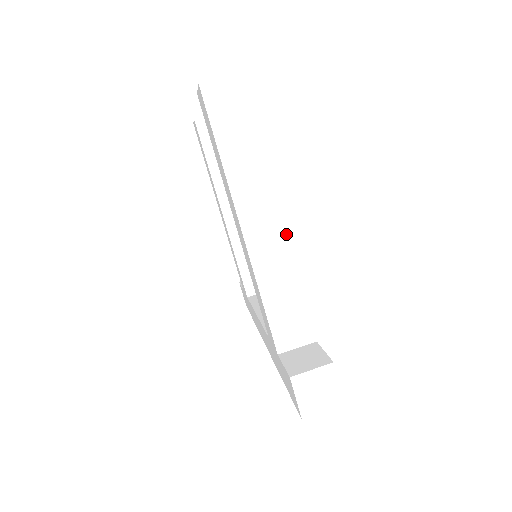
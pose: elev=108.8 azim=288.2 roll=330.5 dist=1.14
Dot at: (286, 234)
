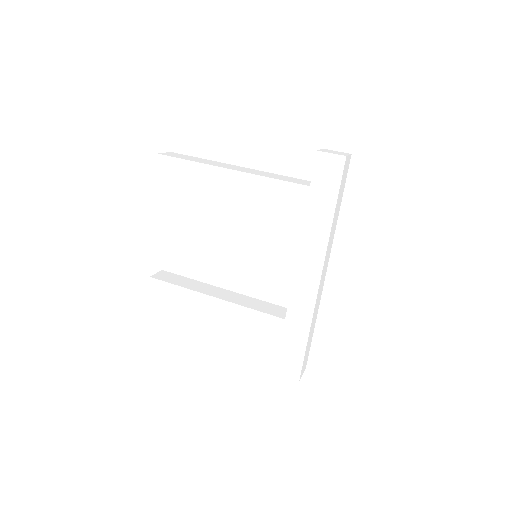
Dot at: (250, 169)
